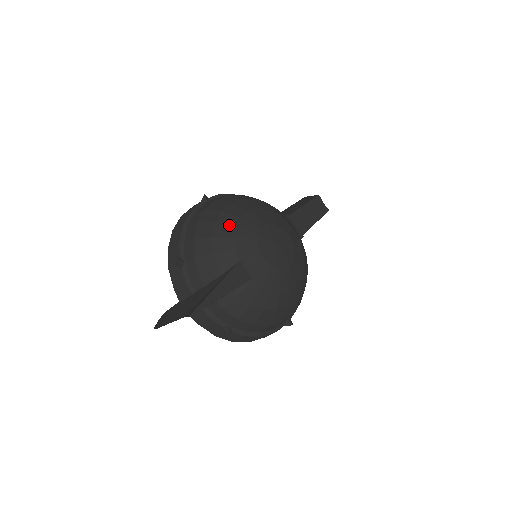
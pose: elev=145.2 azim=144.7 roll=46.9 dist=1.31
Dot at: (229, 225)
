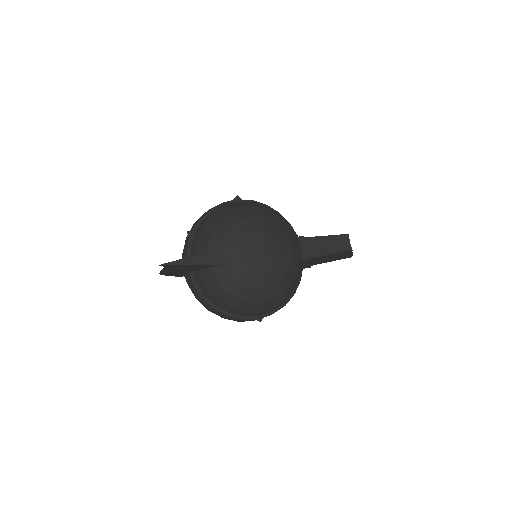
Dot at: (232, 220)
